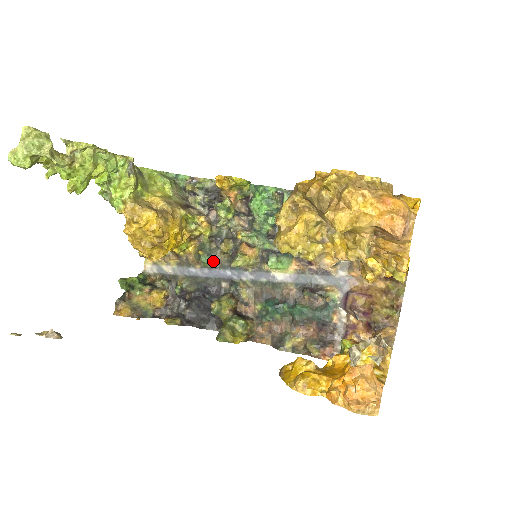
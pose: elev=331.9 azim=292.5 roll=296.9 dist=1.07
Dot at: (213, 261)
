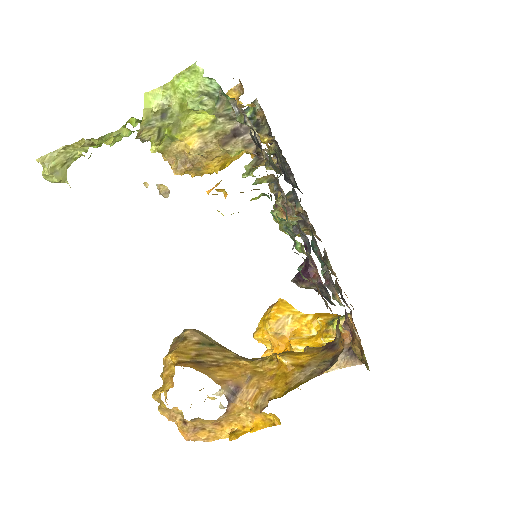
Dot at: occluded
